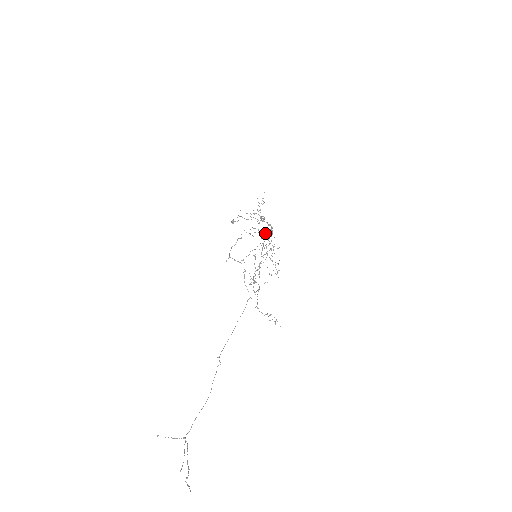
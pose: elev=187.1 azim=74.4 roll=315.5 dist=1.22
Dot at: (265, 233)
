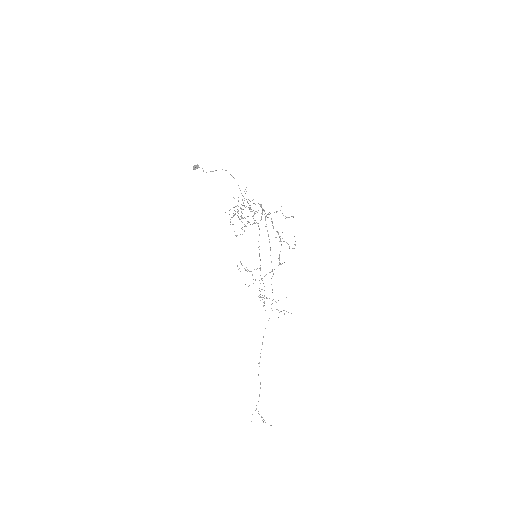
Dot at: occluded
